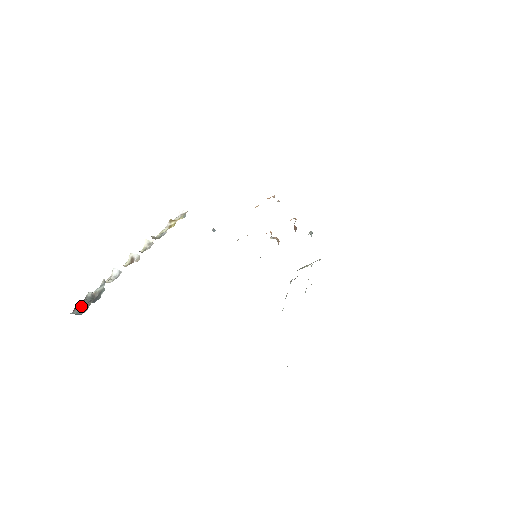
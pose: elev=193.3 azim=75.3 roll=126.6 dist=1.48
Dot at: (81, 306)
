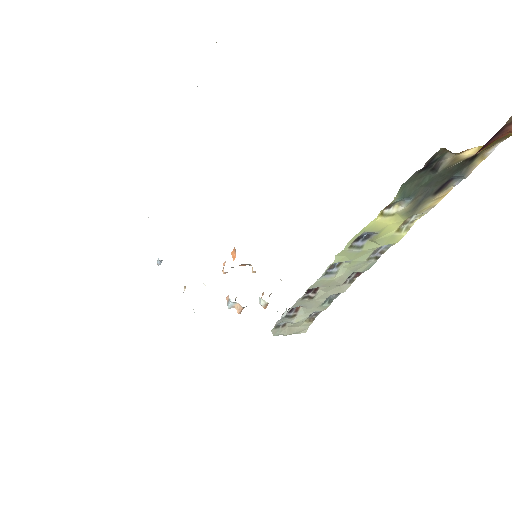
Dot at: out of frame
